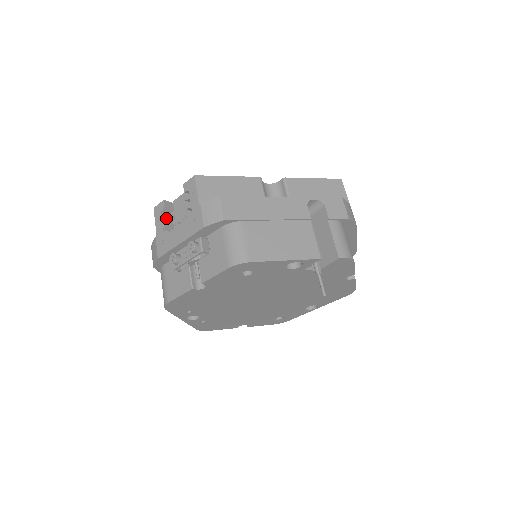
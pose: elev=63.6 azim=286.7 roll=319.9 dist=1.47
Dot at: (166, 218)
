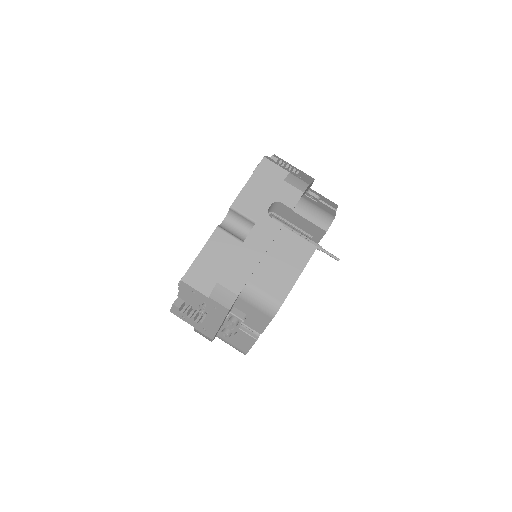
Dot at: (188, 313)
